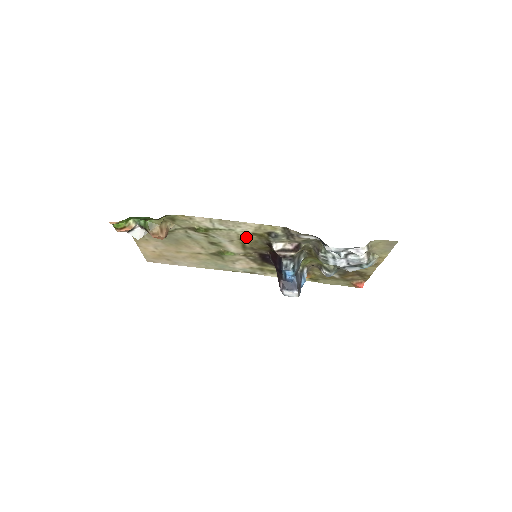
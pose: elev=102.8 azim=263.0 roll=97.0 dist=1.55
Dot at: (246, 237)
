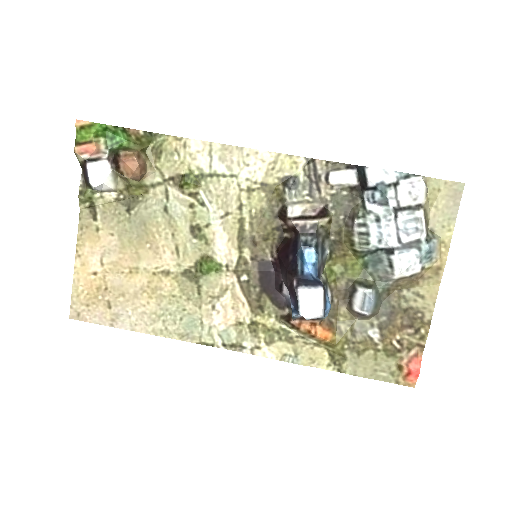
Dot at: (250, 199)
